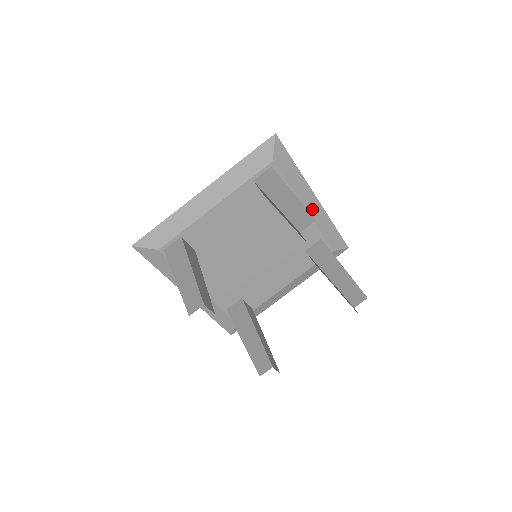
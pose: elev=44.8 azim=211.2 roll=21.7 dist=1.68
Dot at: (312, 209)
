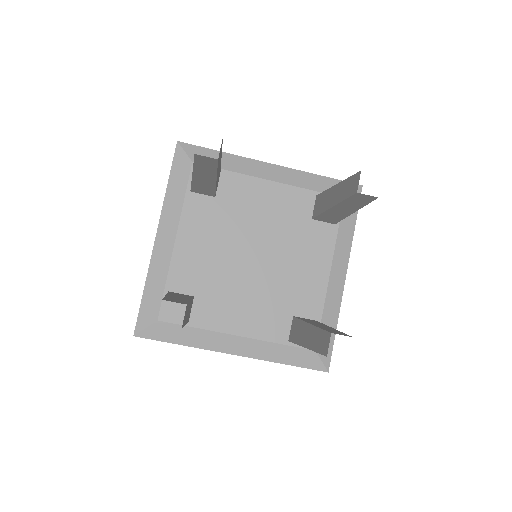
Dot at: (277, 176)
